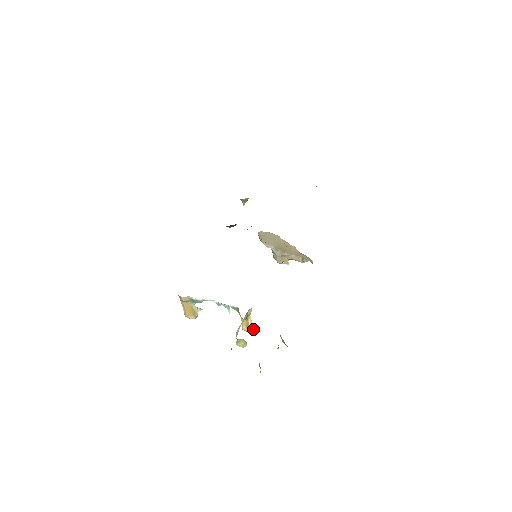
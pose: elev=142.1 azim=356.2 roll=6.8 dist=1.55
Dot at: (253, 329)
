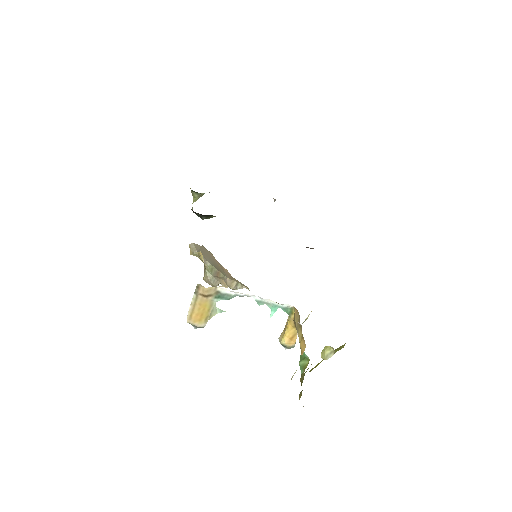
Dot at: (295, 343)
